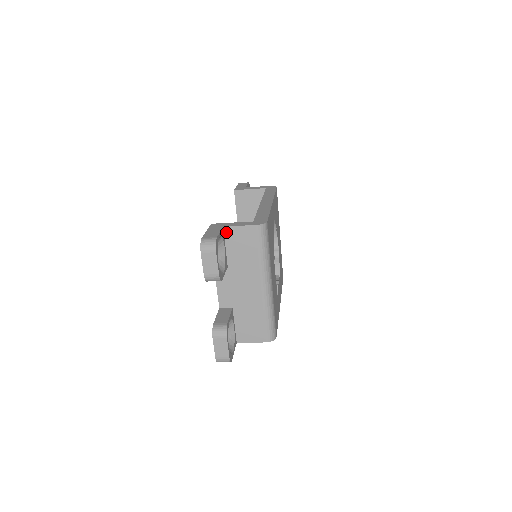
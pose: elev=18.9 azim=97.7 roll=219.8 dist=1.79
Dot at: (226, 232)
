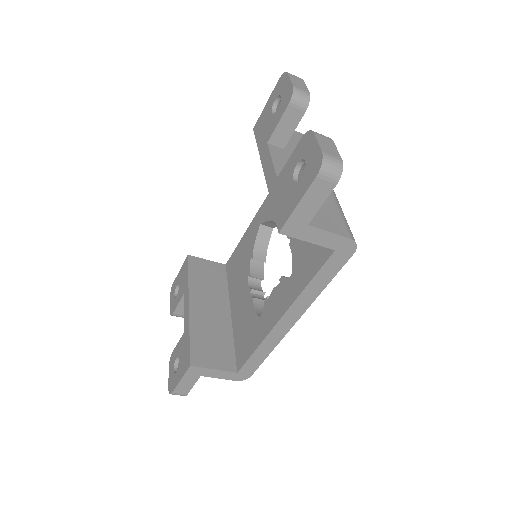
Dot at: occluded
